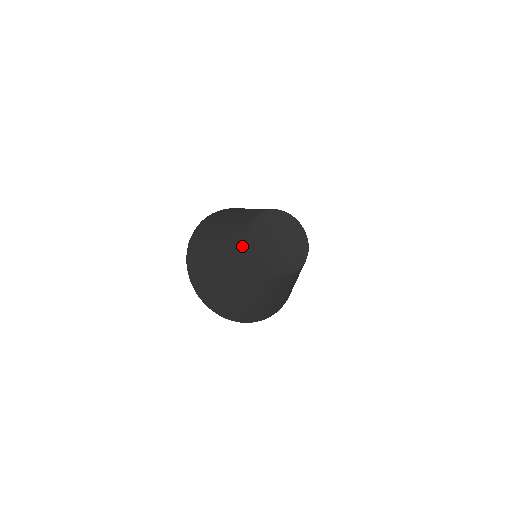
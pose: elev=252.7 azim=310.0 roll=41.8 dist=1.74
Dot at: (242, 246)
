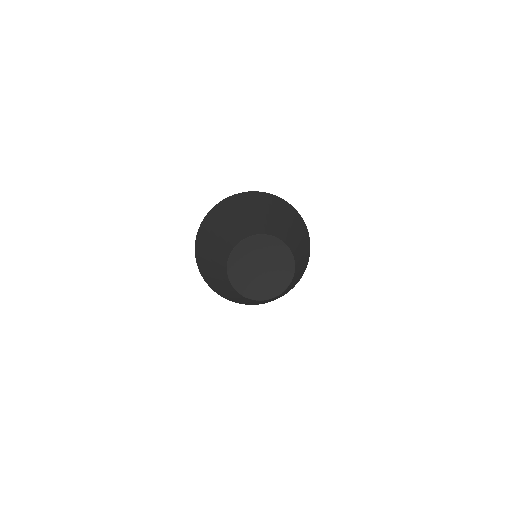
Dot at: (232, 290)
